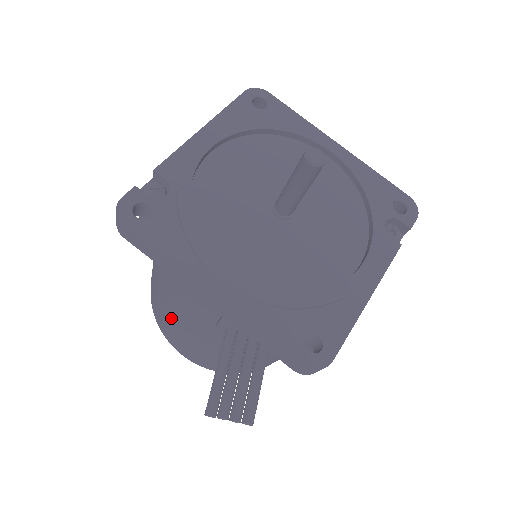
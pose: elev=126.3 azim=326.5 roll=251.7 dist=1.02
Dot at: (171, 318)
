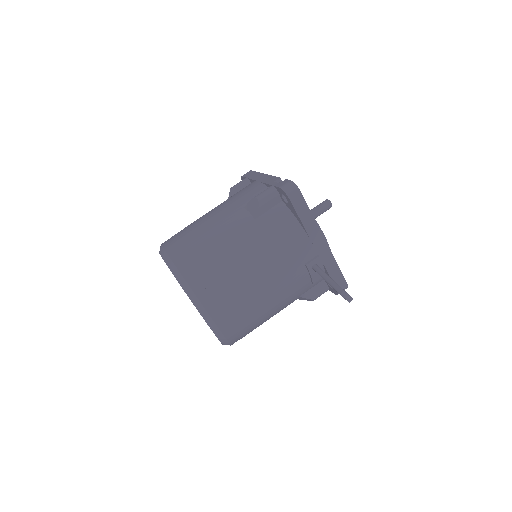
Dot at: (247, 272)
